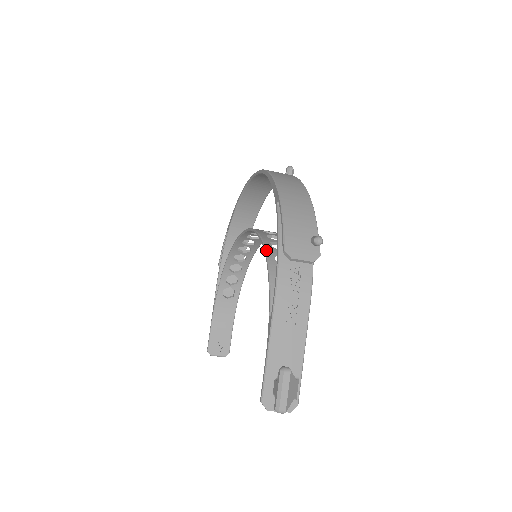
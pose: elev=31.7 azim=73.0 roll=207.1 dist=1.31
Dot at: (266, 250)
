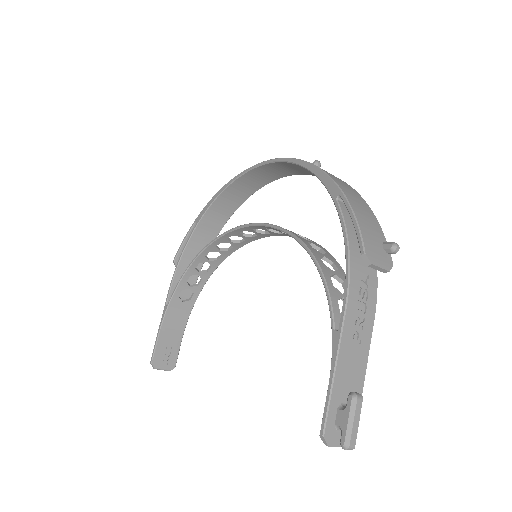
Dot at: (311, 250)
